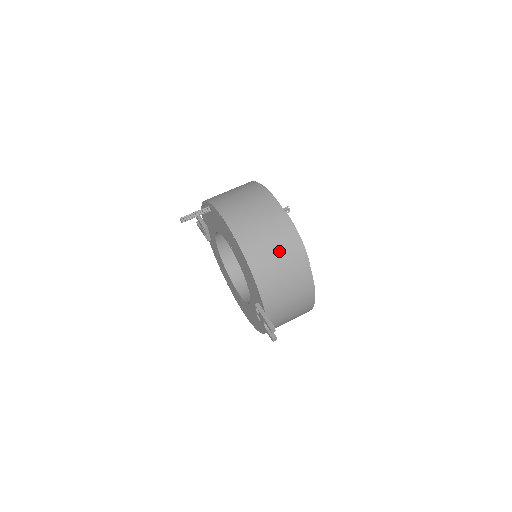
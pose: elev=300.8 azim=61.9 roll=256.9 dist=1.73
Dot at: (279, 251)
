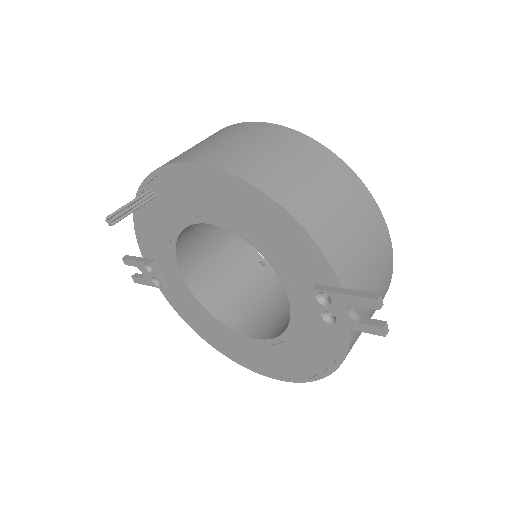
Dot at: (310, 170)
